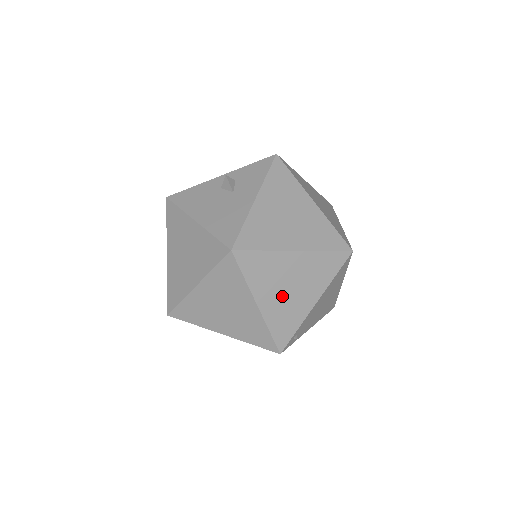
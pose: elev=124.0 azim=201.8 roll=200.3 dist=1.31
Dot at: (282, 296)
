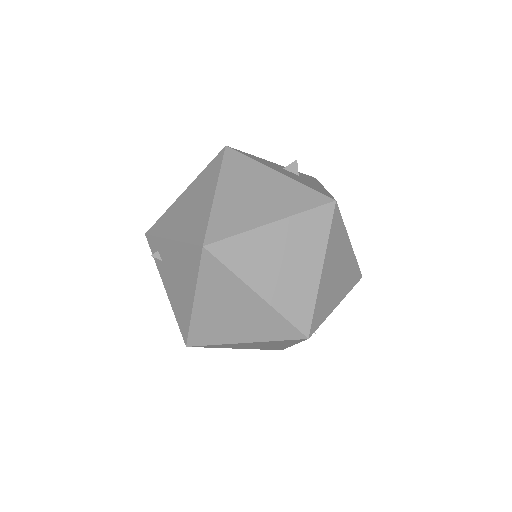
Dot at: (332, 276)
